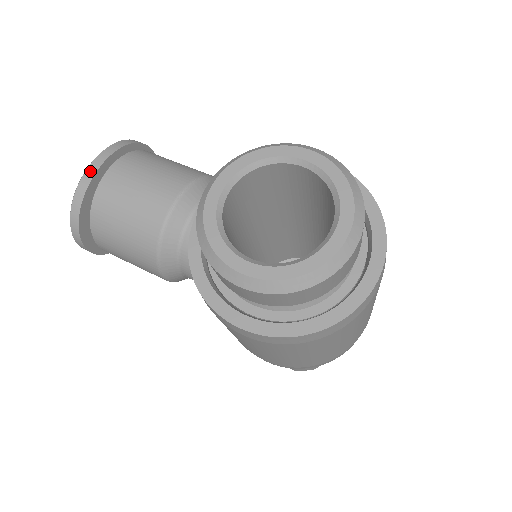
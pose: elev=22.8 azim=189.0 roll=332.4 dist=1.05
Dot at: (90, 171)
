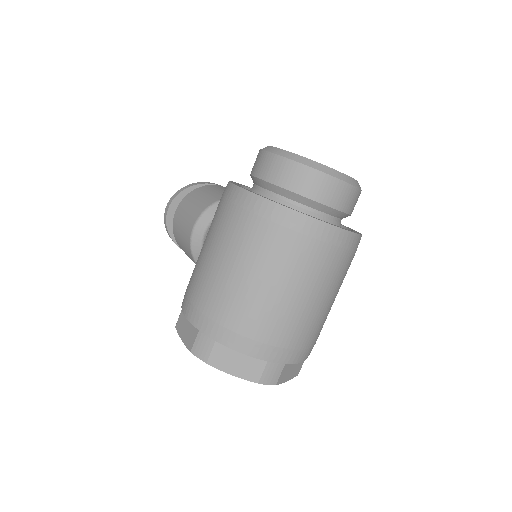
Dot at: occluded
